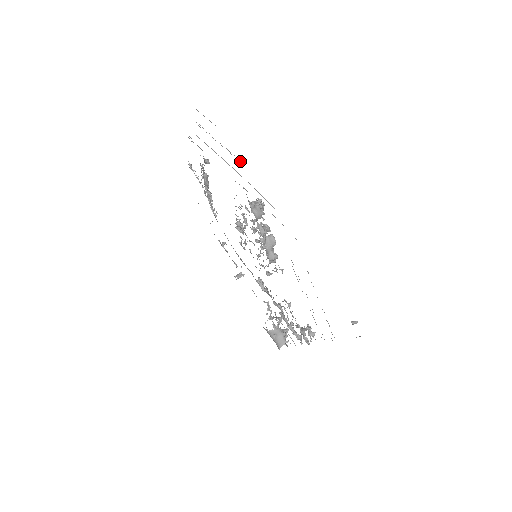
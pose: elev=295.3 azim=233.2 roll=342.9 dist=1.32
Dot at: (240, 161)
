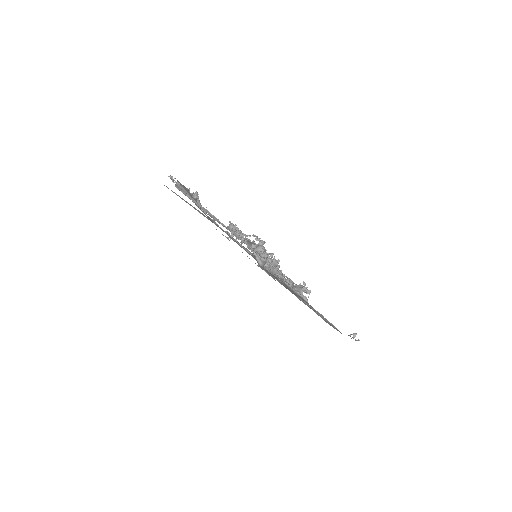
Dot at: (247, 244)
